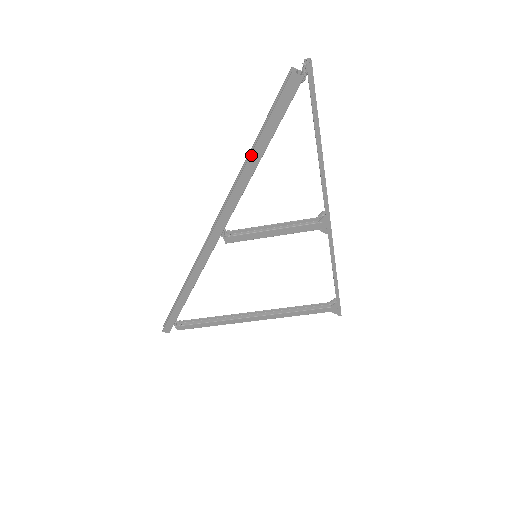
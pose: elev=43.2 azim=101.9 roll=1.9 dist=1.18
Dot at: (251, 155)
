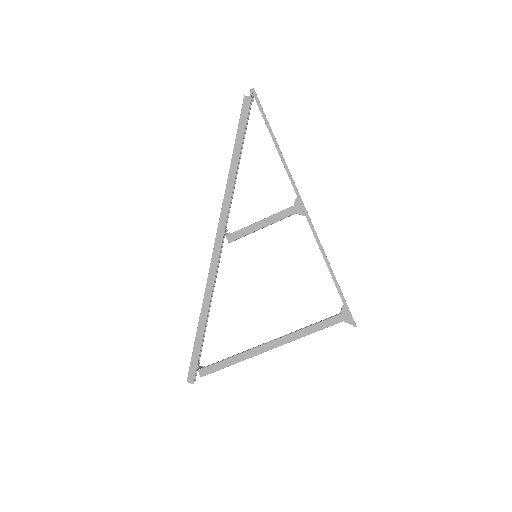
Dot at: (232, 156)
